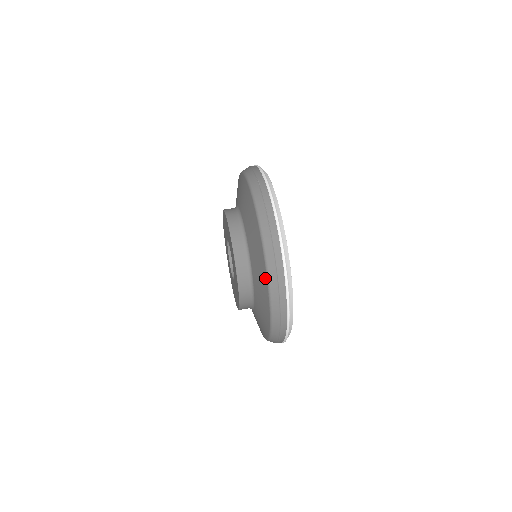
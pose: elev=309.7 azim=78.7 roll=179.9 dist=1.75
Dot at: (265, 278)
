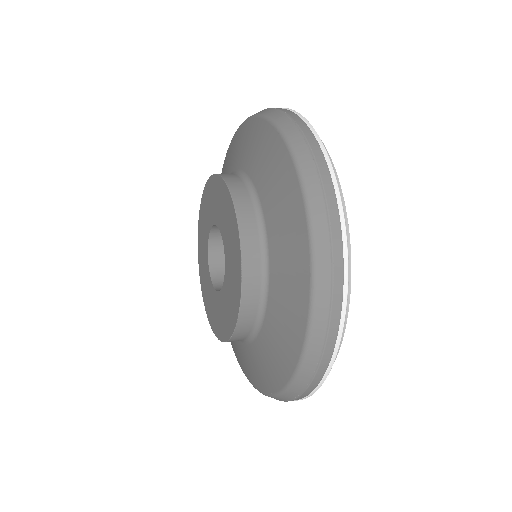
Dot at: (303, 233)
